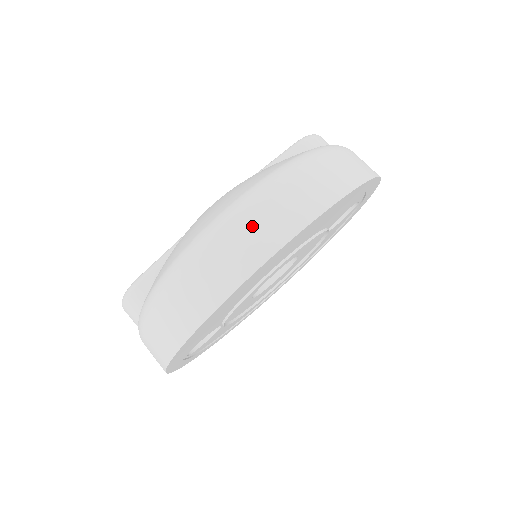
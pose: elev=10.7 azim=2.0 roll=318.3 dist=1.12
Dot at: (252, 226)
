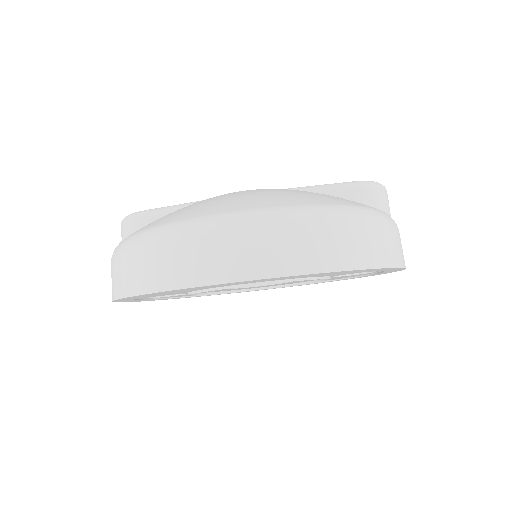
Dot at: (230, 245)
